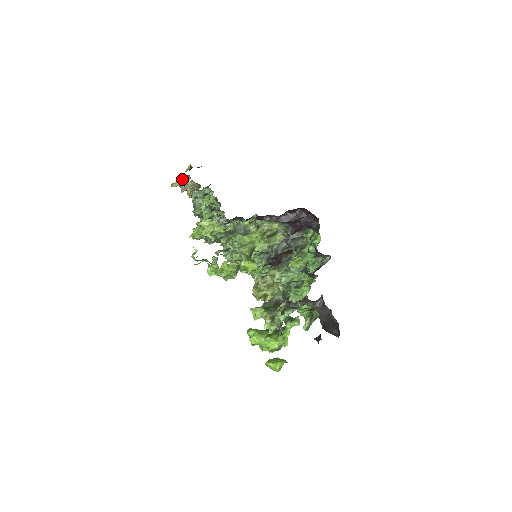
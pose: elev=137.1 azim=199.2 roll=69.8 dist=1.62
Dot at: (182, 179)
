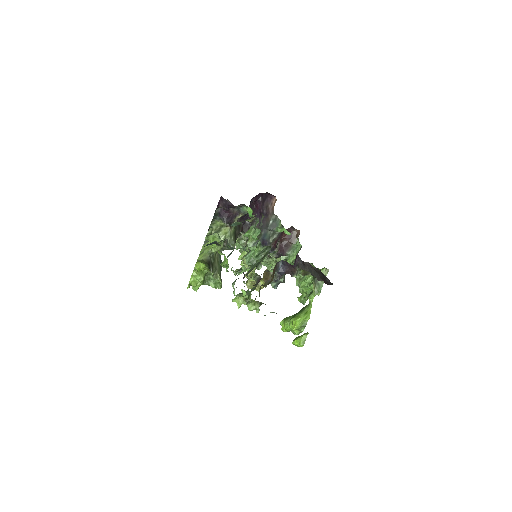
Dot at: occluded
